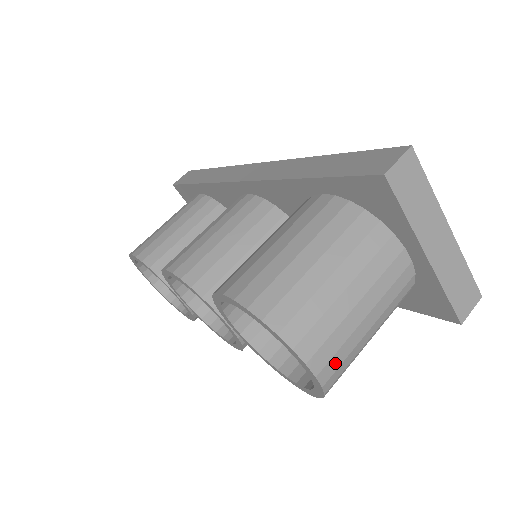
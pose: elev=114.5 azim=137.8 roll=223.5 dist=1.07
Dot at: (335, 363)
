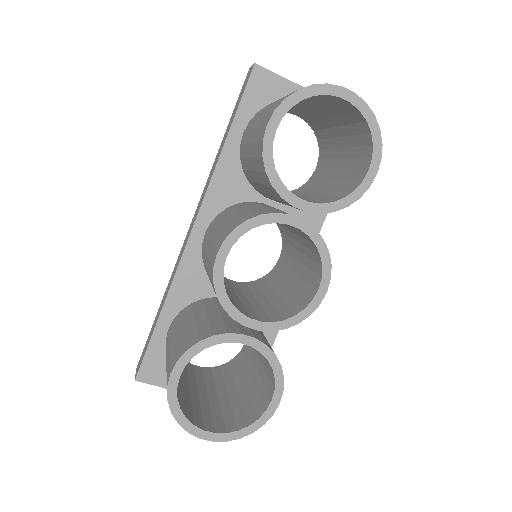
Dot at: occluded
